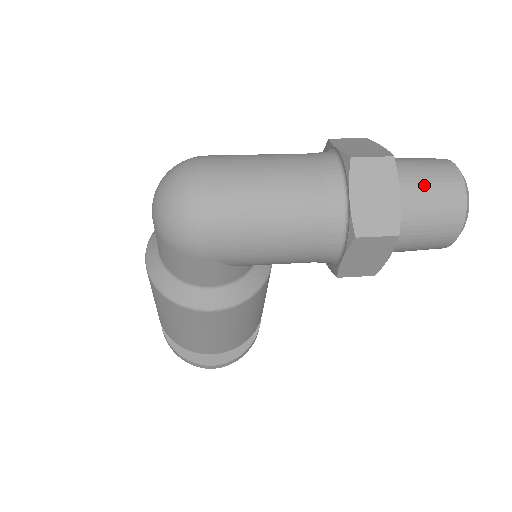
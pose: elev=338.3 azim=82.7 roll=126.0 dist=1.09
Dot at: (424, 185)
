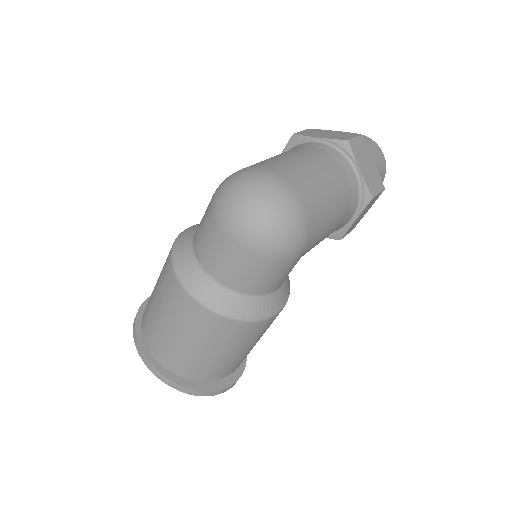
Dot at: occluded
